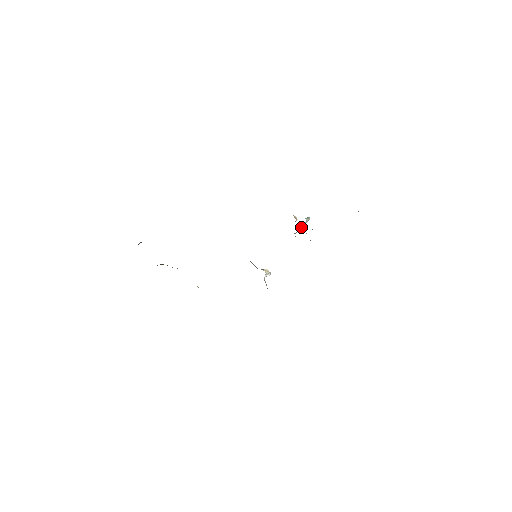
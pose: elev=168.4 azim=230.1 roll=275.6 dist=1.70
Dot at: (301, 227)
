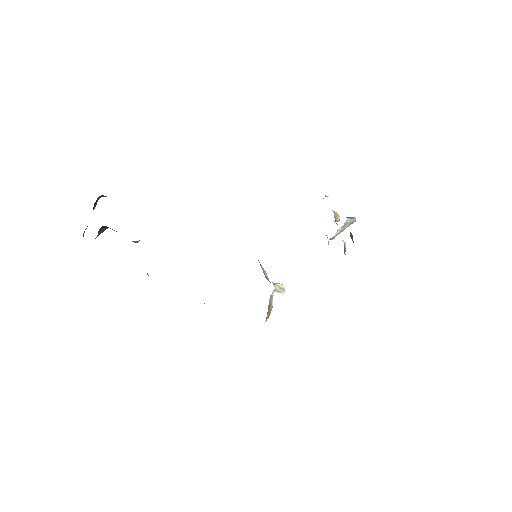
Dot at: (339, 230)
